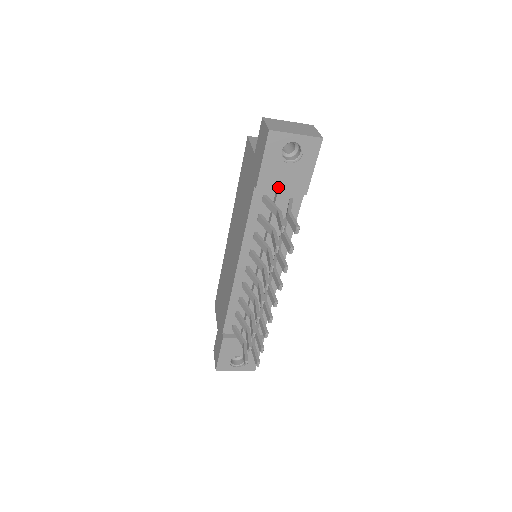
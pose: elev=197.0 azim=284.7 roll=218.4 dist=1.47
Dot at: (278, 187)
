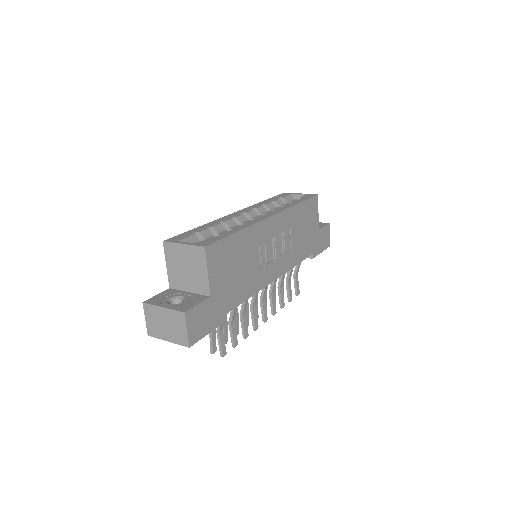
Dot at: occluded
